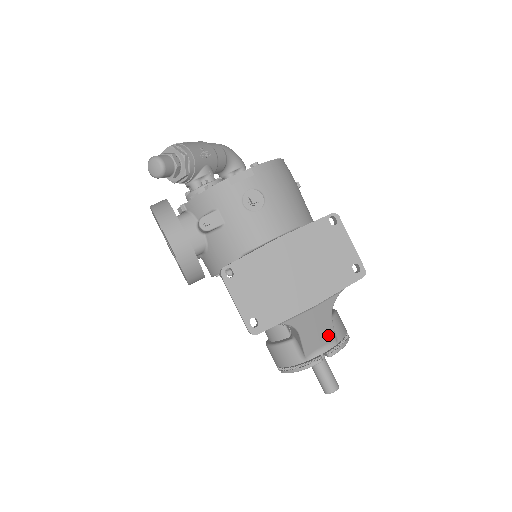
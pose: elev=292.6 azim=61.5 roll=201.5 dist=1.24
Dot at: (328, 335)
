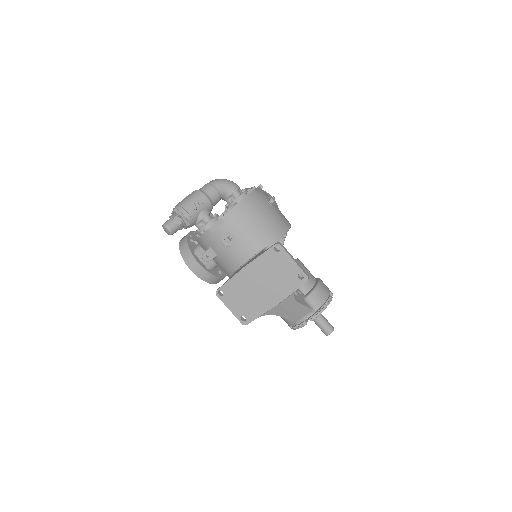
Dot at: (303, 311)
